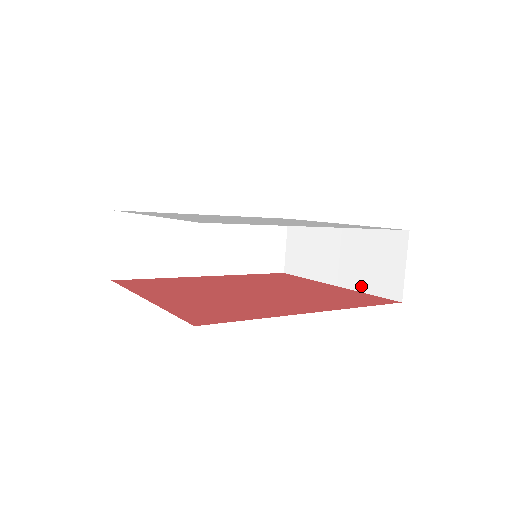
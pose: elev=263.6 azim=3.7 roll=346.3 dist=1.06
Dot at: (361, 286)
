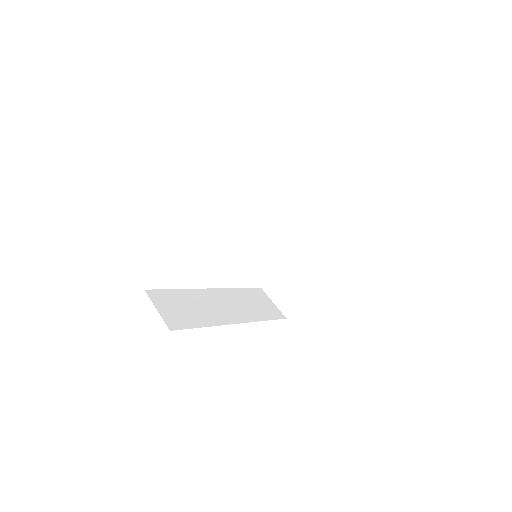
Dot at: (332, 251)
